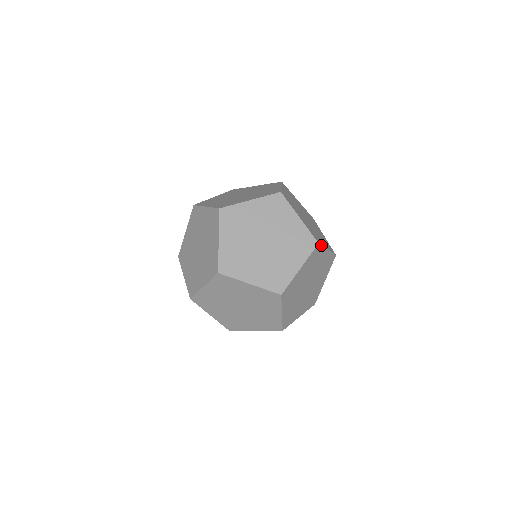
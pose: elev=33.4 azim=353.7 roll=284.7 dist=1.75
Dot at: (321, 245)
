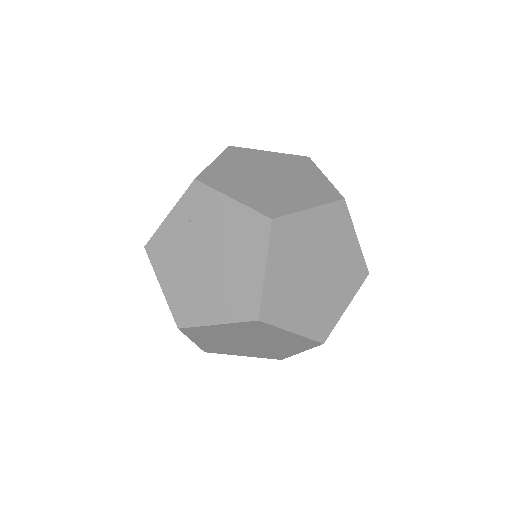
Dot at: (283, 216)
